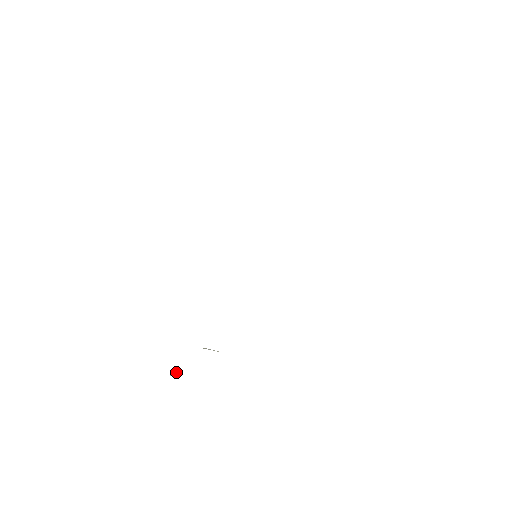
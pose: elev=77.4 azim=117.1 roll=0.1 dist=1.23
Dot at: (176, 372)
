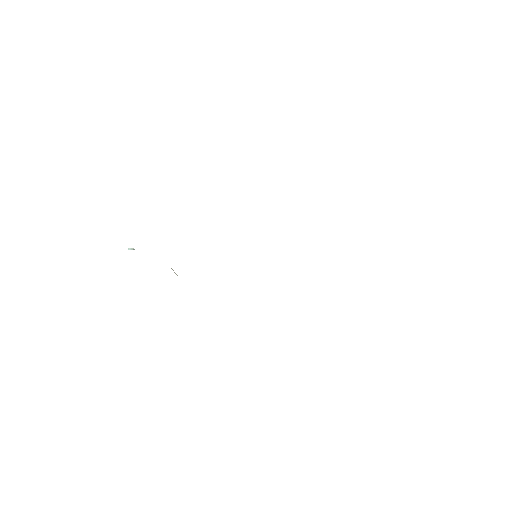
Dot at: (134, 249)
